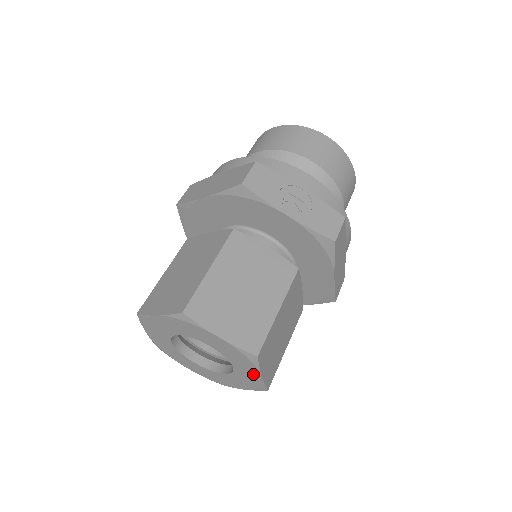
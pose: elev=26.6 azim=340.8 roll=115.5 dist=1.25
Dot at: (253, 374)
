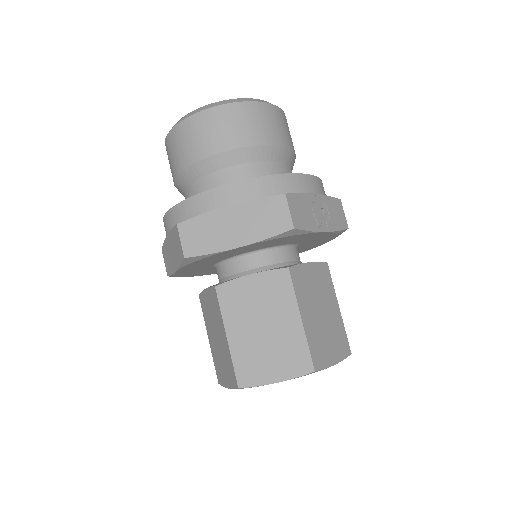
Dot at: occluded
